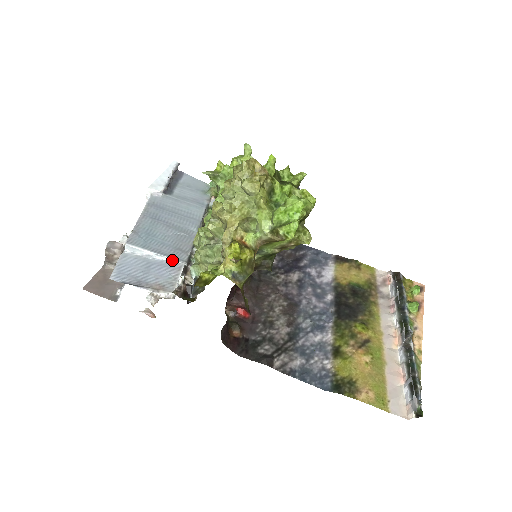
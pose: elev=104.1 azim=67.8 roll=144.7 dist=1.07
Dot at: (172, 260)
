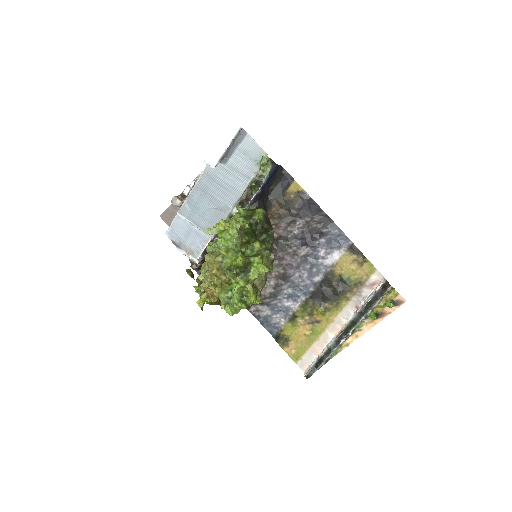
Dot at: (205, 233)
